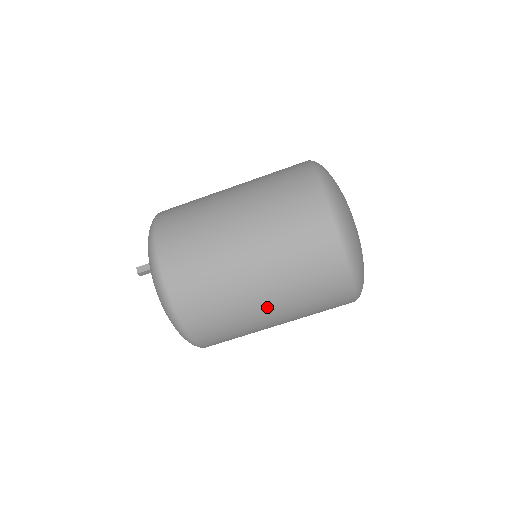
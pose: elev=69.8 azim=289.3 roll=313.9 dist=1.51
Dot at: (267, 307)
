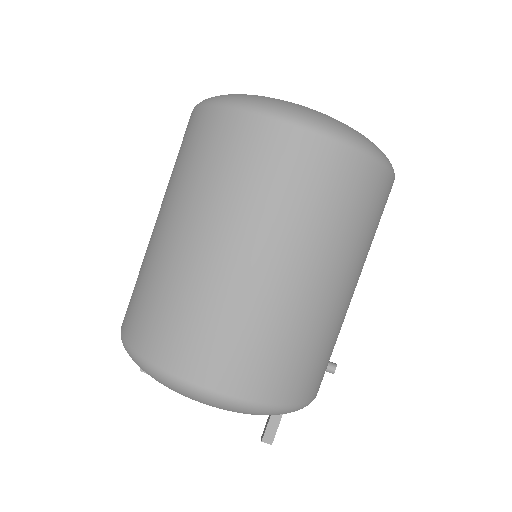
Dot at: (201, 242)
